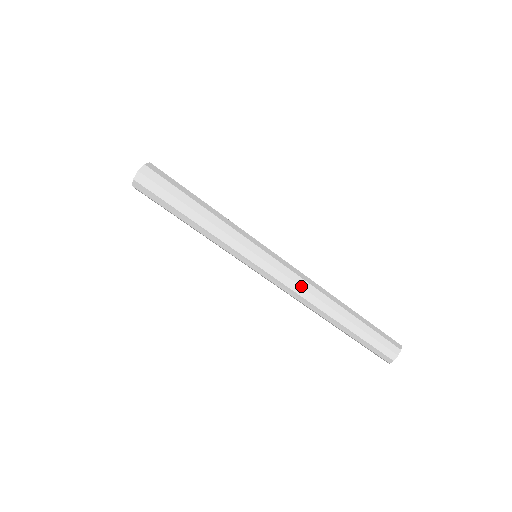
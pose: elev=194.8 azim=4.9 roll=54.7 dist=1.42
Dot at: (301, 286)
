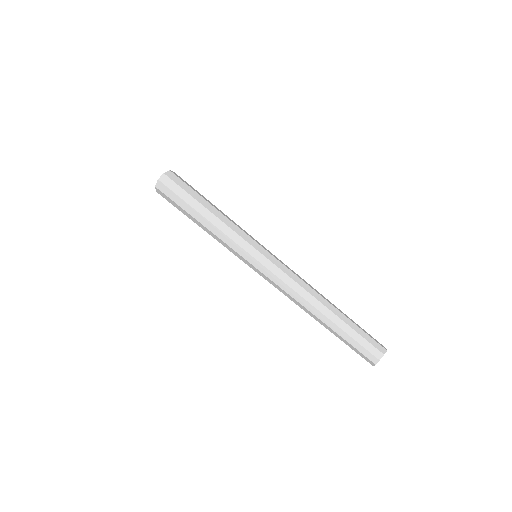
Dot at: (300, 278)
